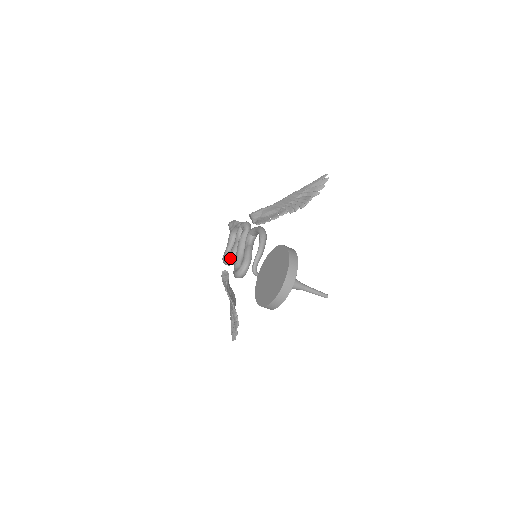
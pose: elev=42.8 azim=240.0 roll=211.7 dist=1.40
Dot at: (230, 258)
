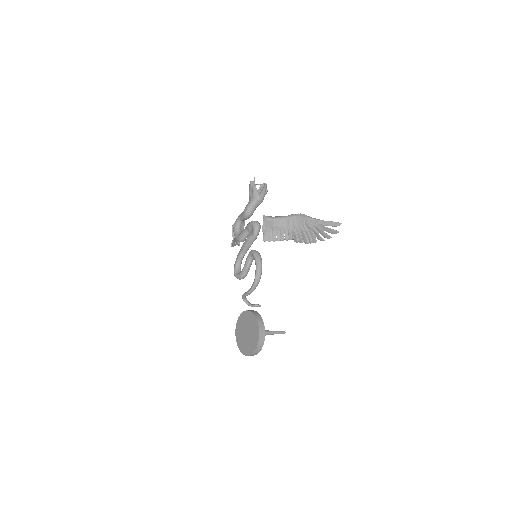
Dot at: occluded
